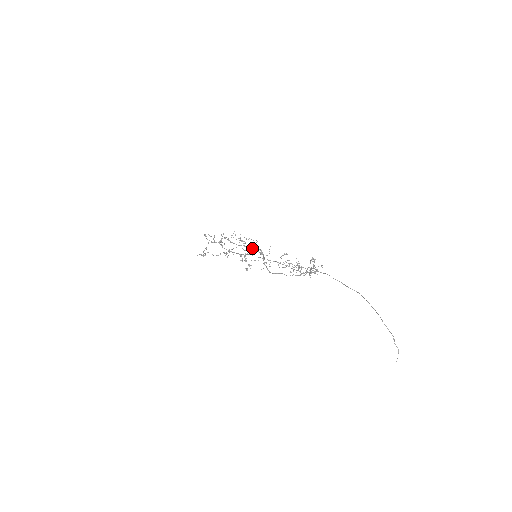
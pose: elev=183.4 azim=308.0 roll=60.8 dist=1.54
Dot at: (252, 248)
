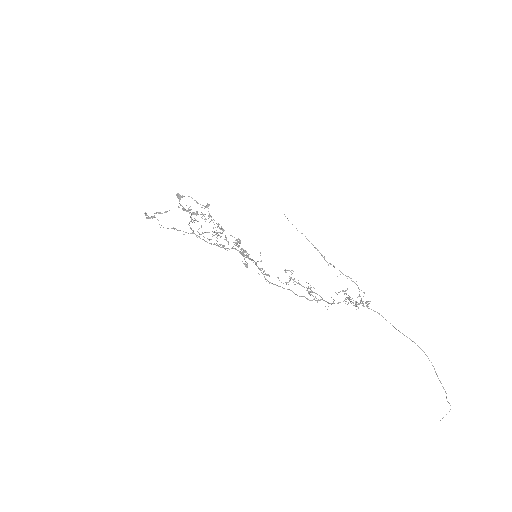
Dot at: (237, 244)
